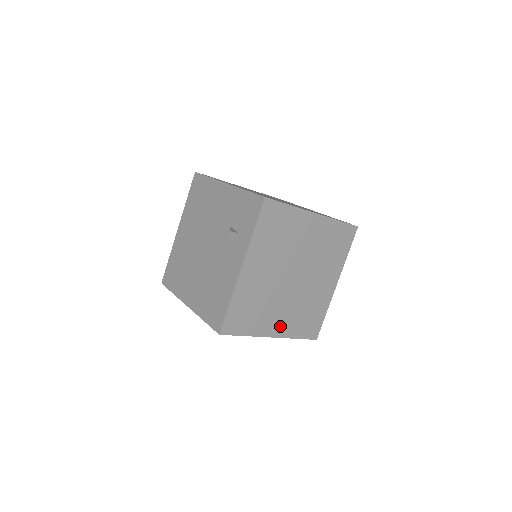
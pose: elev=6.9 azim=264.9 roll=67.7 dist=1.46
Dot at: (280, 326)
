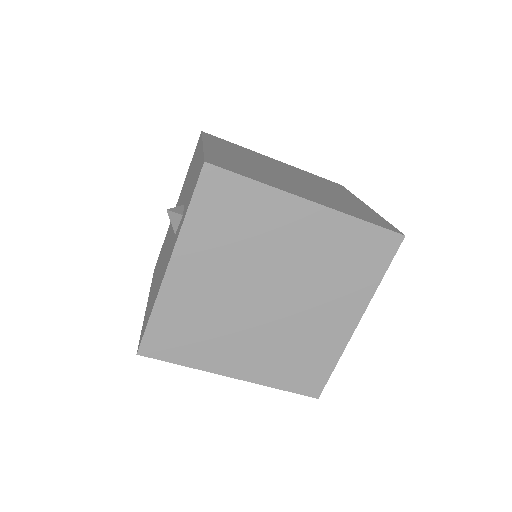
Dot at: (246, 364)
